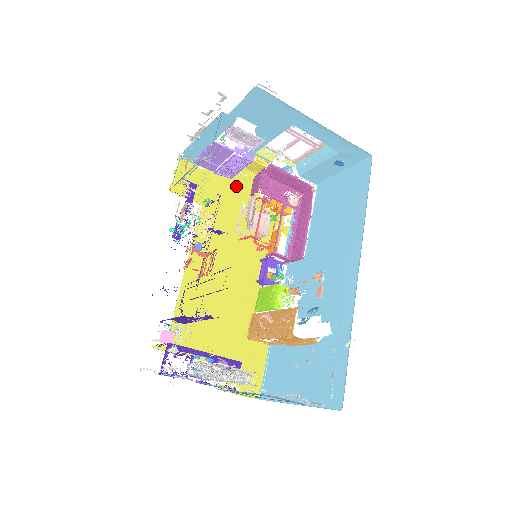
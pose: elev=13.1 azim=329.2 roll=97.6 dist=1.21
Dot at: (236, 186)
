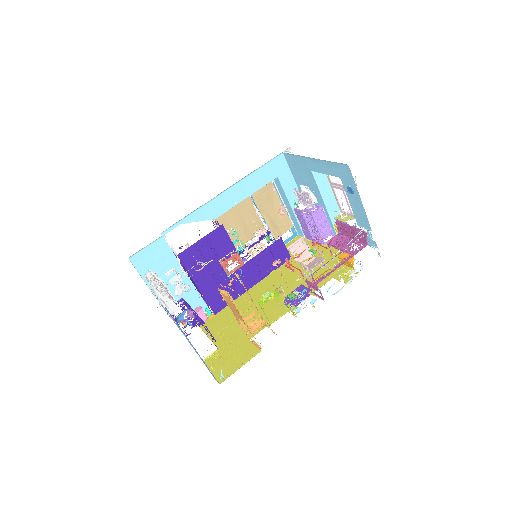
Dot at: (326, 249)
